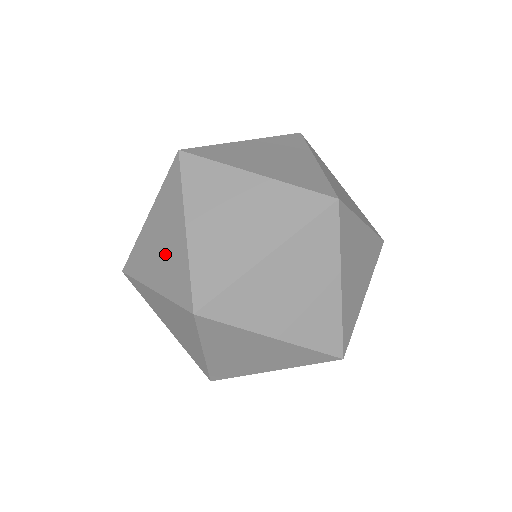
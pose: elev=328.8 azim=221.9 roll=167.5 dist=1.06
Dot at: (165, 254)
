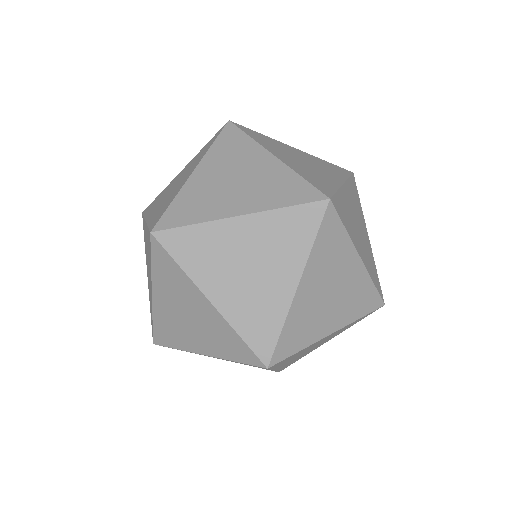
Dot at: (148, 260)
